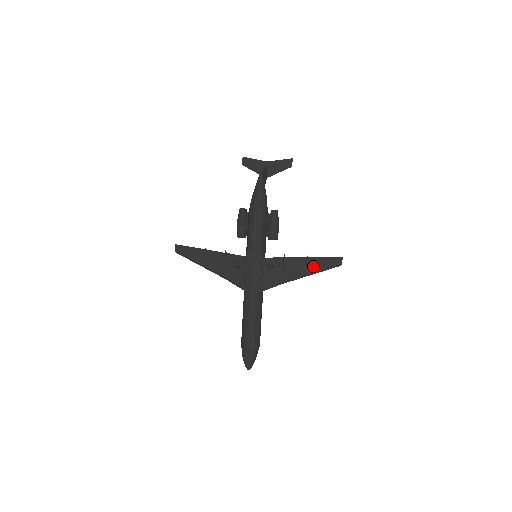
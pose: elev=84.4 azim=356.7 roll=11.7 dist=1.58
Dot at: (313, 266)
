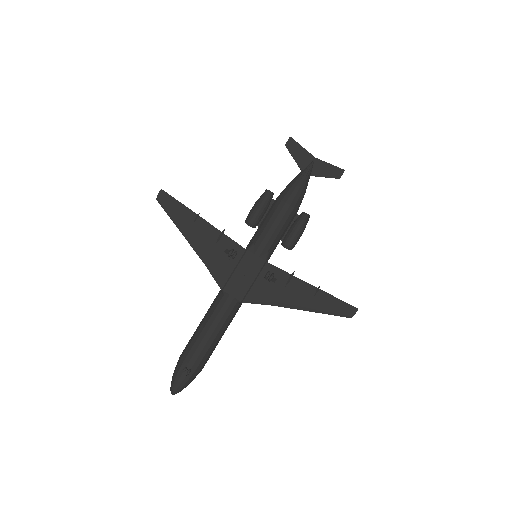
Dot at: (320, 302)
